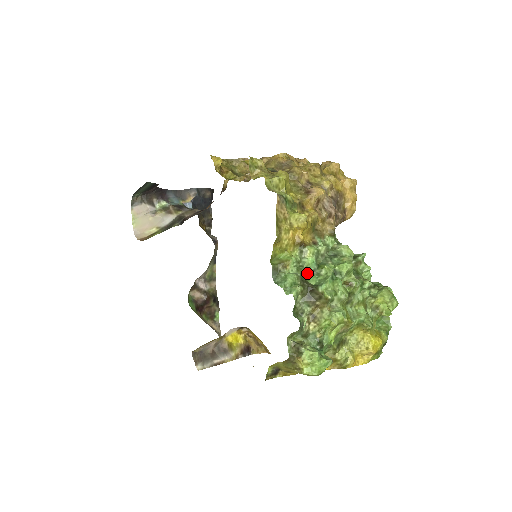
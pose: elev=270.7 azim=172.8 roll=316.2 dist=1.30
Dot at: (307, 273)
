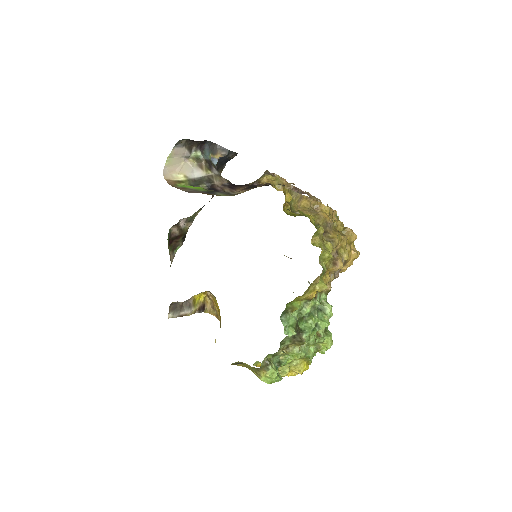
Dot at: (301, 319)
